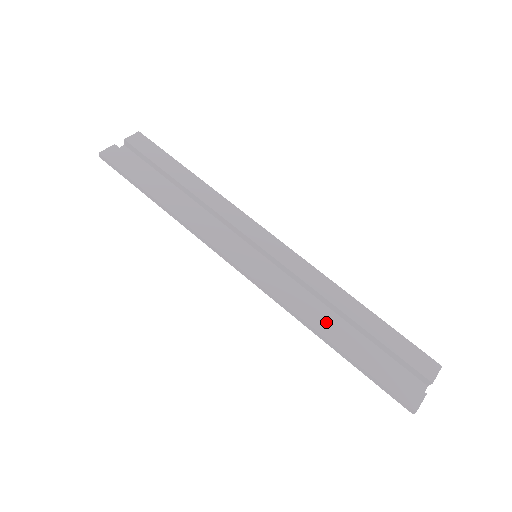
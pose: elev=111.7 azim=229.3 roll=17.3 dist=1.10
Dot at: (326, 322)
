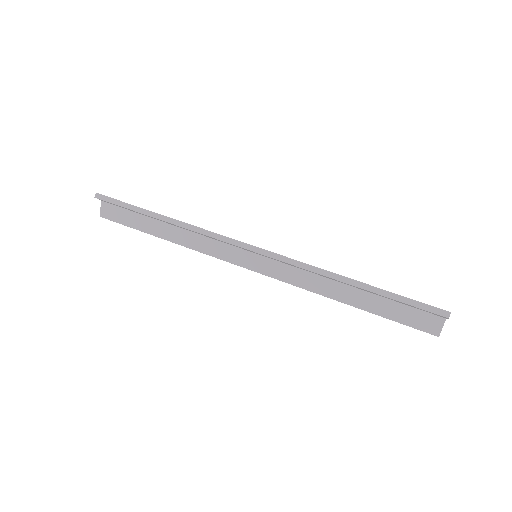
Dot at: occluded
